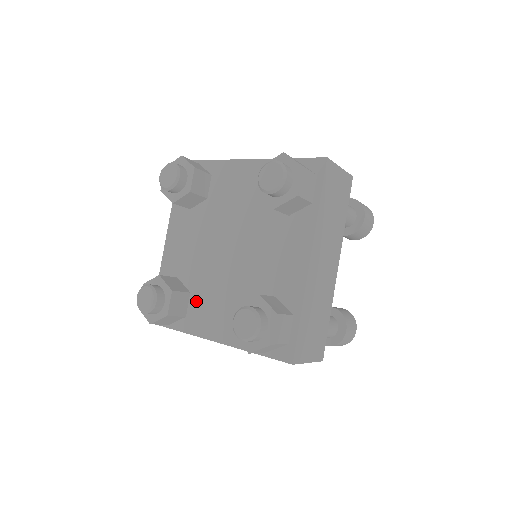
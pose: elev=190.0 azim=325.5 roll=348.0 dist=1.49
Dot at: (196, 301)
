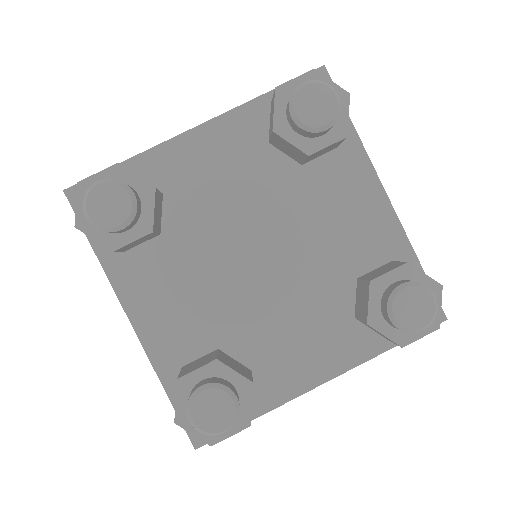
Dot at: (157, 254)
